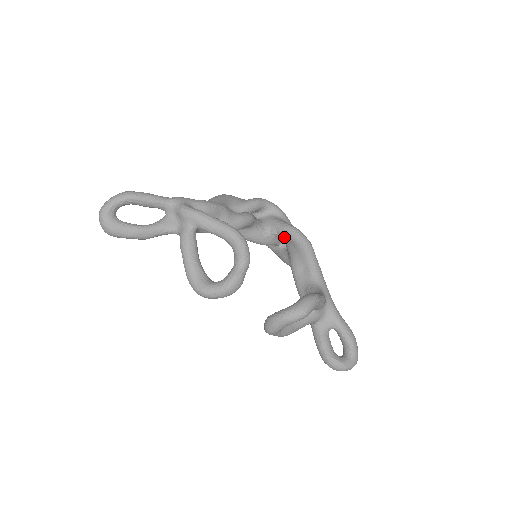
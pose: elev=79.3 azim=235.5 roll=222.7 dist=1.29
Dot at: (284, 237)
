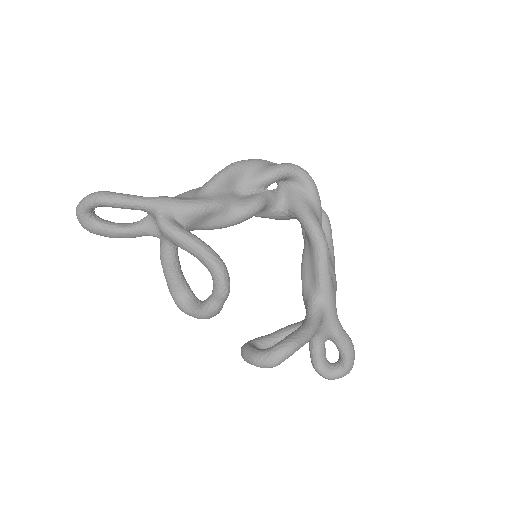
Dot at: occluded
